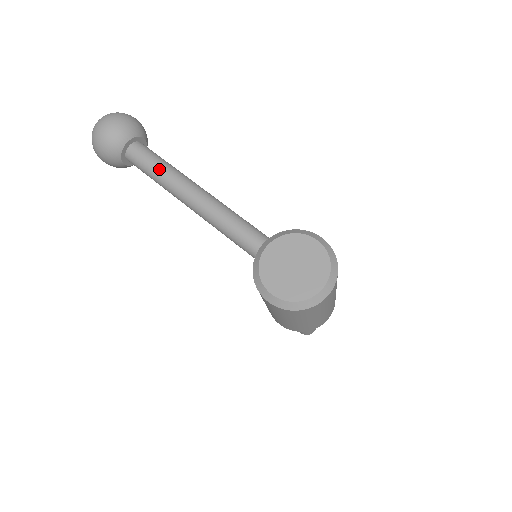
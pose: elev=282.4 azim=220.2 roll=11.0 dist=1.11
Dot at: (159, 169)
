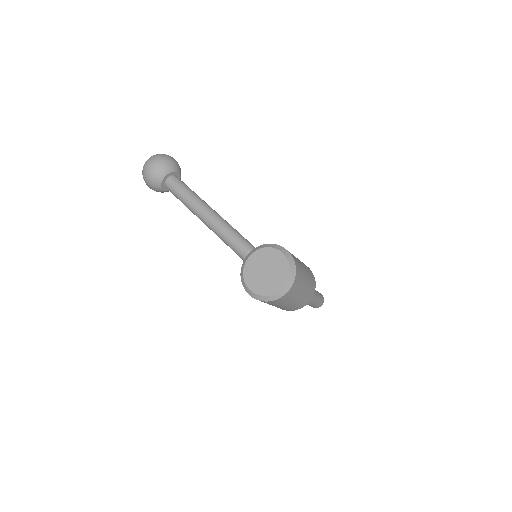
Dot at: (185, 197)
